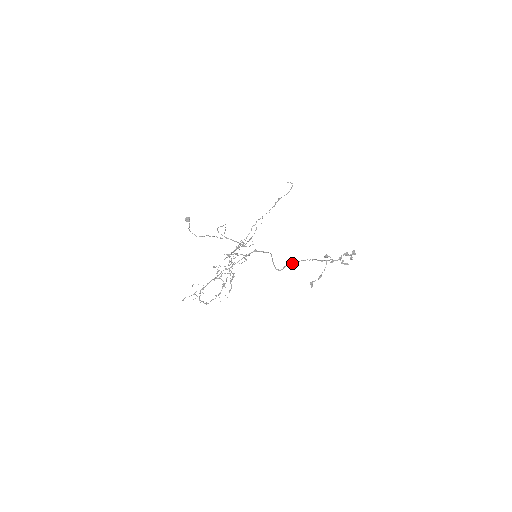
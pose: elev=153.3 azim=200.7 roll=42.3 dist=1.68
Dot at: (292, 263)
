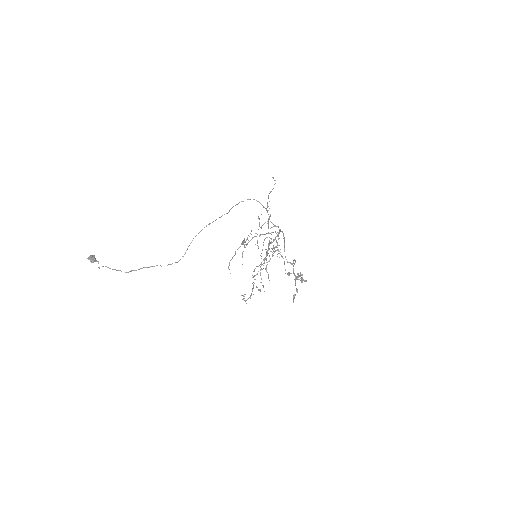
Dot at: (294, 259)
